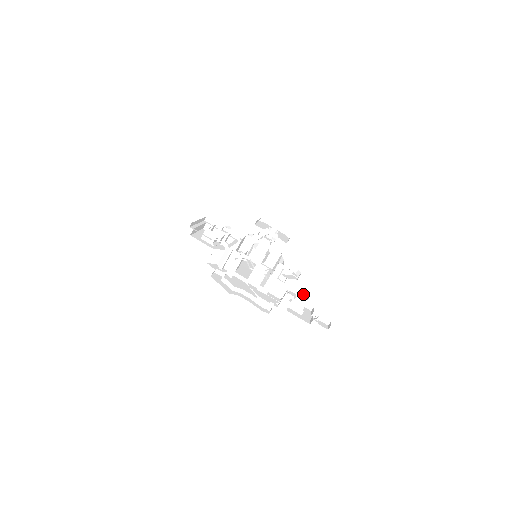
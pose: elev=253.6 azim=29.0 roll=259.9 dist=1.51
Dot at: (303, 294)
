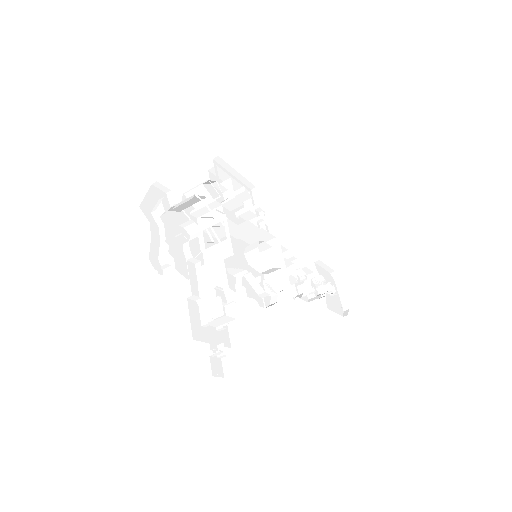
Dot at: (235, 311)
